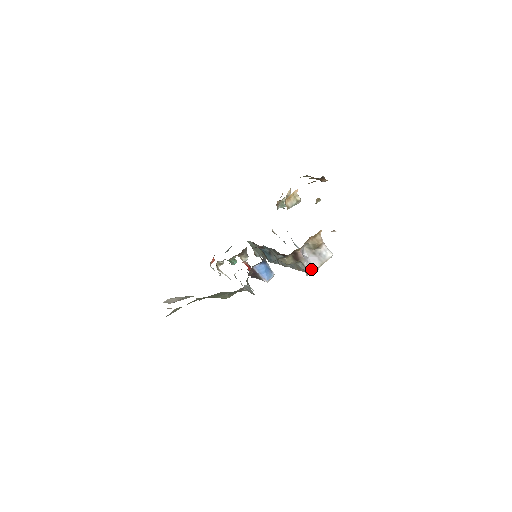
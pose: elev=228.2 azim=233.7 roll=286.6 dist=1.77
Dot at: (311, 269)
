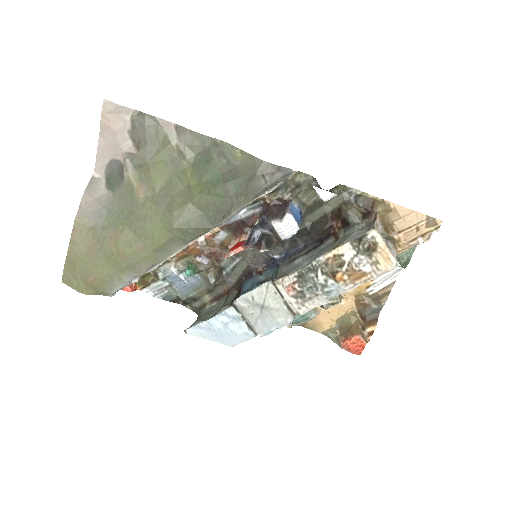
Dot at: (376, 229)
